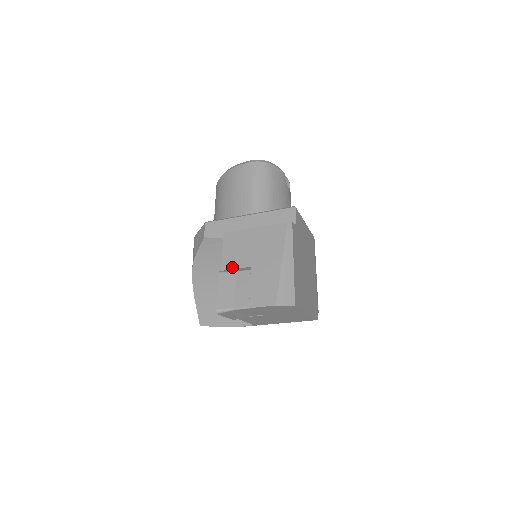
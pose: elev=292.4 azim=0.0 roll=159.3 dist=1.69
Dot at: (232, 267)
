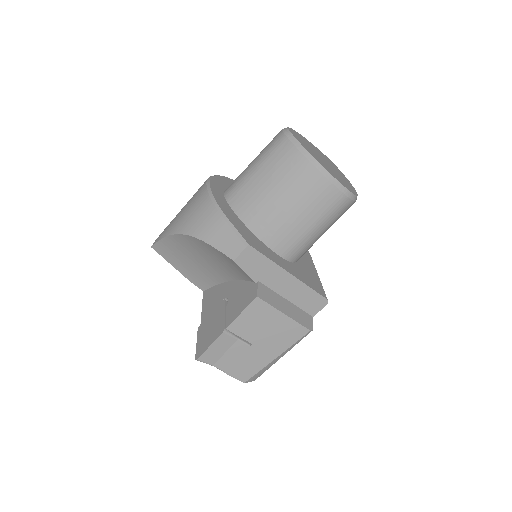
Dot at: (238, 333)
